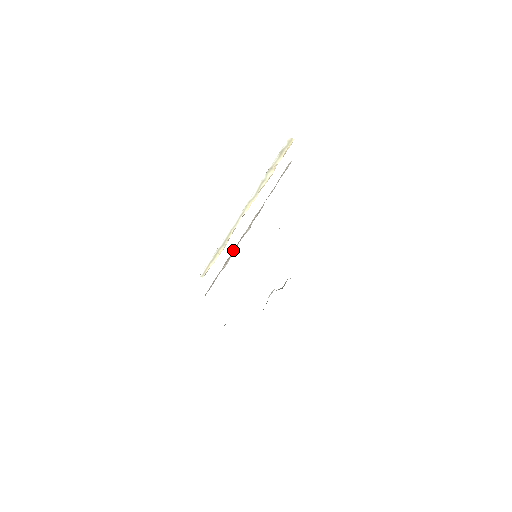
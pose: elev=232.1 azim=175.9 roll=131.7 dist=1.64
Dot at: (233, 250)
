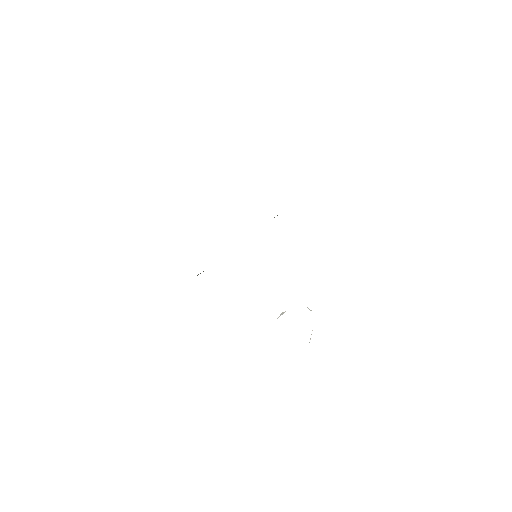
Dot at: occluded
